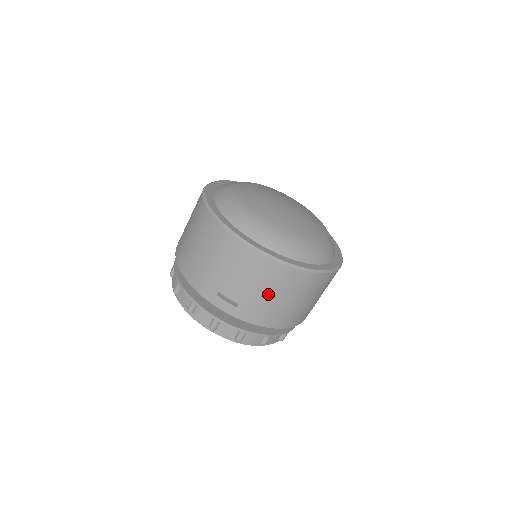
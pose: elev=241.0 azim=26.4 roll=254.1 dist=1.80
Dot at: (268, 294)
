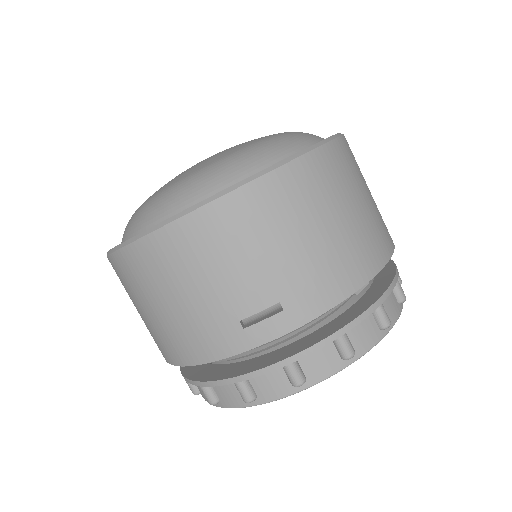
Dot at: (295, 242)
